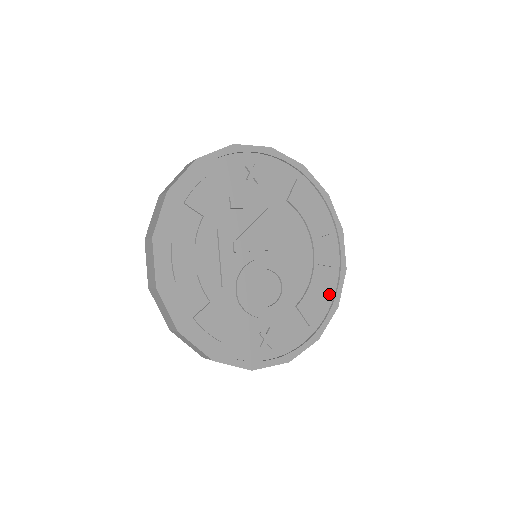
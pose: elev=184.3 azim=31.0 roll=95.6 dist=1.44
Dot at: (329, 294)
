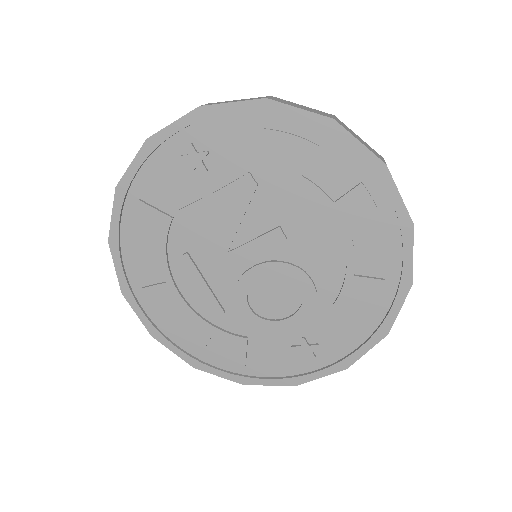
Dot at: (390, 270)
